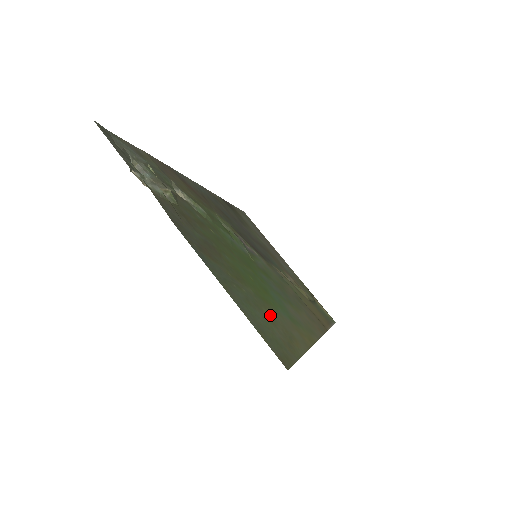
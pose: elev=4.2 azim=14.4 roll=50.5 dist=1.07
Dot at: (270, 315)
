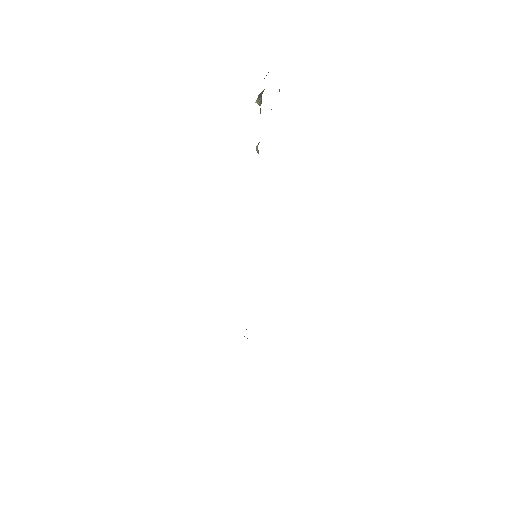
Dot at: occluded
